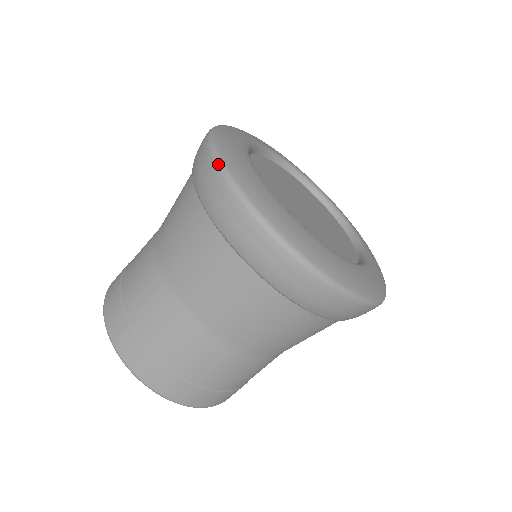
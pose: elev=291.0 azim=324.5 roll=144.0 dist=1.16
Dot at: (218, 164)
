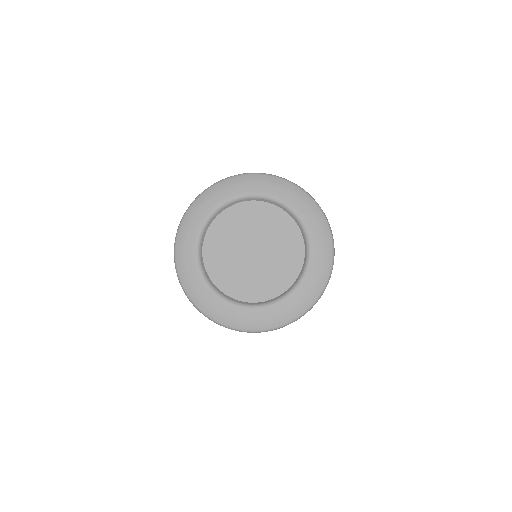
Dot at: (187, 297)
